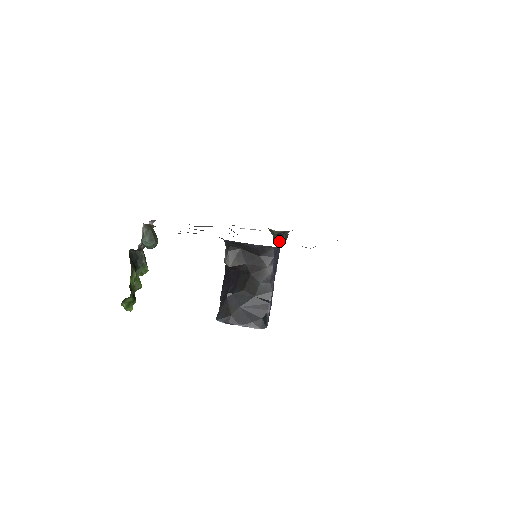
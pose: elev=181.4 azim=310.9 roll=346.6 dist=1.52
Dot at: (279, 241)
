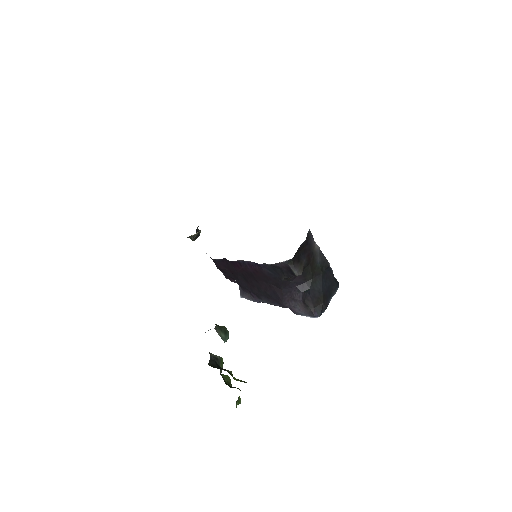
Dot at: occluded
